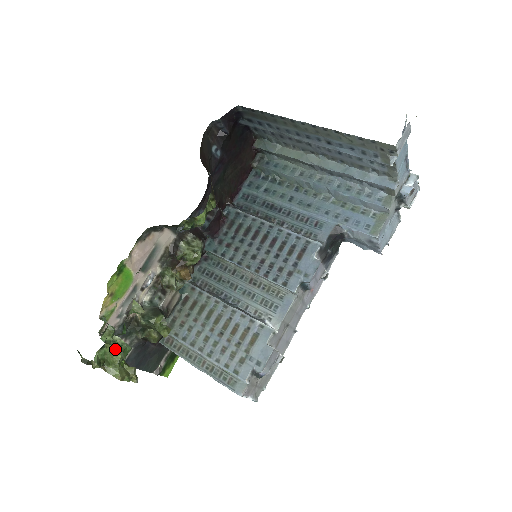
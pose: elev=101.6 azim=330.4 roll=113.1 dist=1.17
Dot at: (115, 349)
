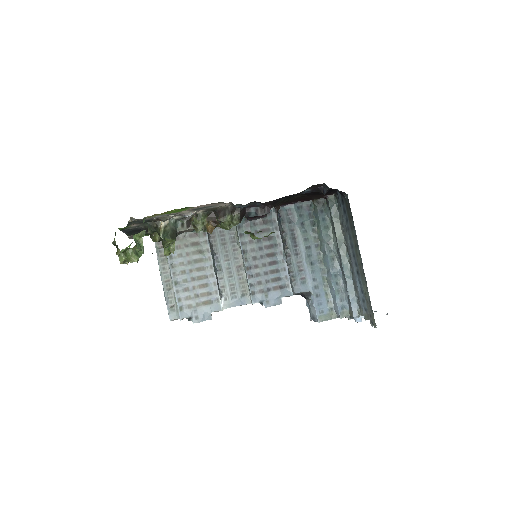
Dot at: (136, 250)
